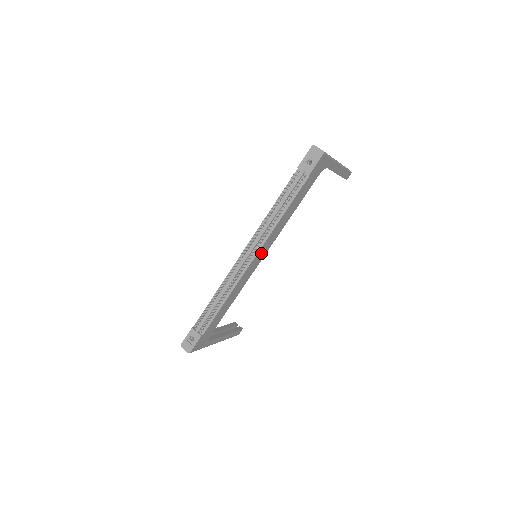
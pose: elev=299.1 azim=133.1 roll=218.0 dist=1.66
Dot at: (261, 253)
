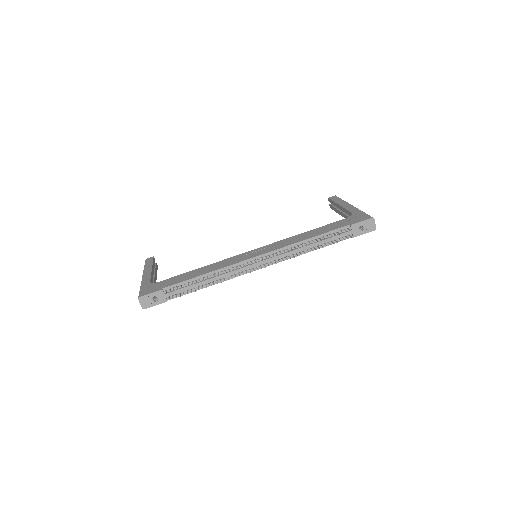
Dot at: occluded
